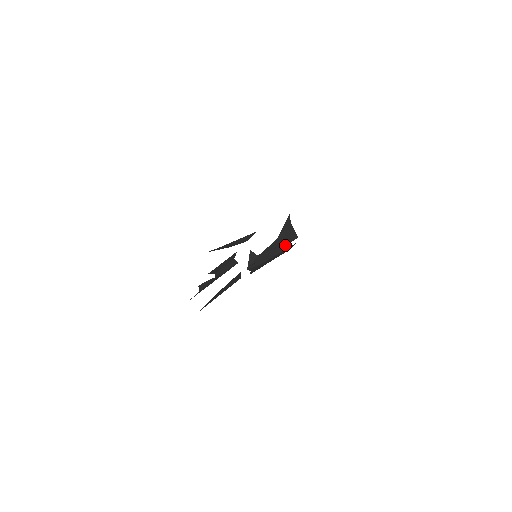
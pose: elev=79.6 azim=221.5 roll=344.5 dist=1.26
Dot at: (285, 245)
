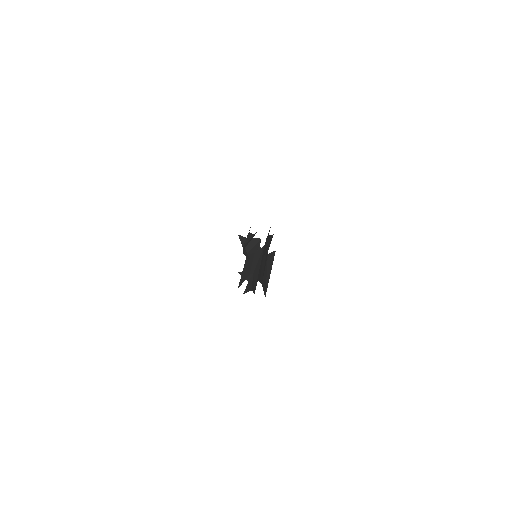
Dot at: occluded
